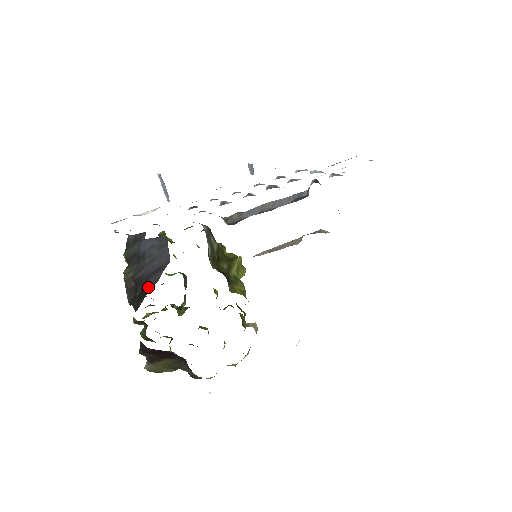
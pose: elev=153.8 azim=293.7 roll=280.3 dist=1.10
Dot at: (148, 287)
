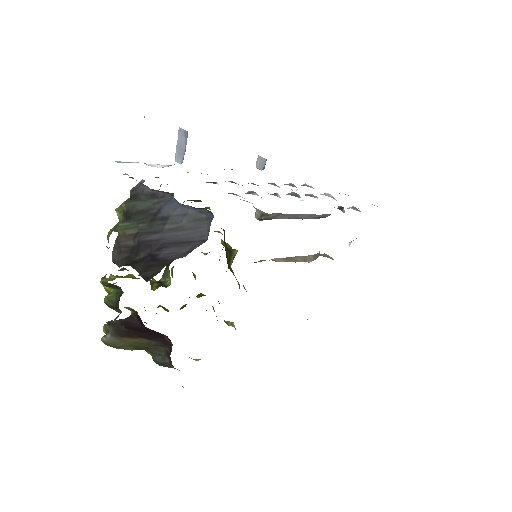
Dot at: (165, 257)
